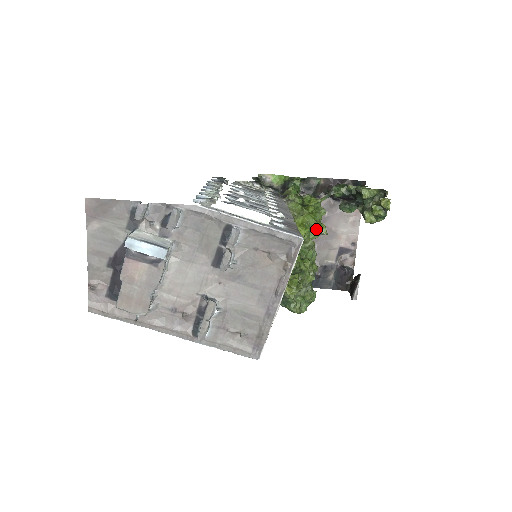
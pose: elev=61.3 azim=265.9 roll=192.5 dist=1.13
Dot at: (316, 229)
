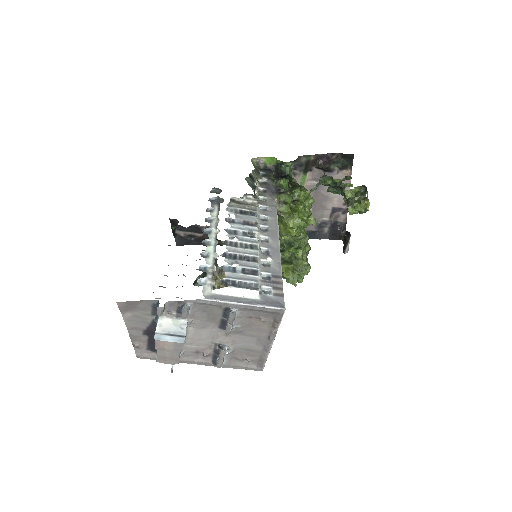
Dot at: (305, 227)
